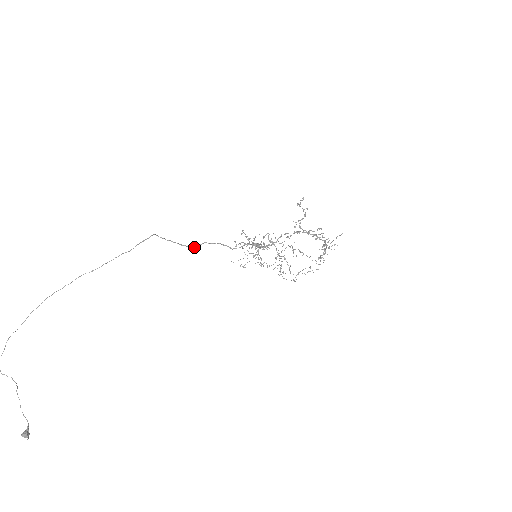
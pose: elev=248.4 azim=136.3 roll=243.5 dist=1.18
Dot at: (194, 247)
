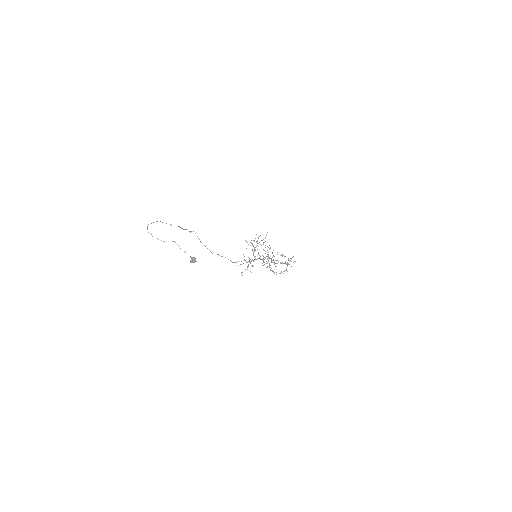
Dot at: (212, 253)
